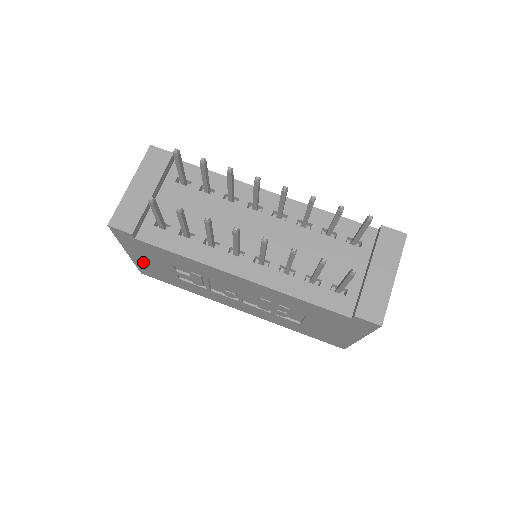
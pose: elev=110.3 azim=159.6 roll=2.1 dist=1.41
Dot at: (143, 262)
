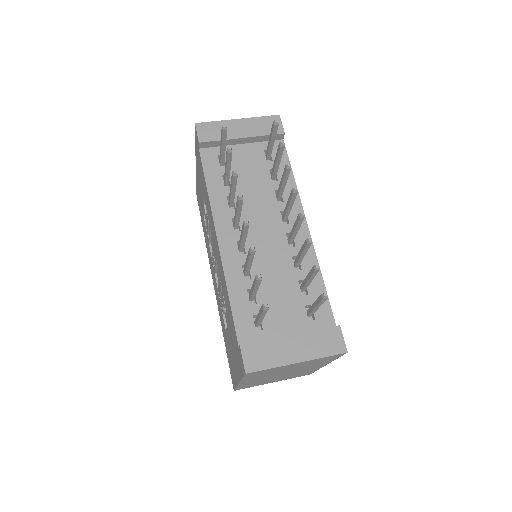
Dot at: occluded
